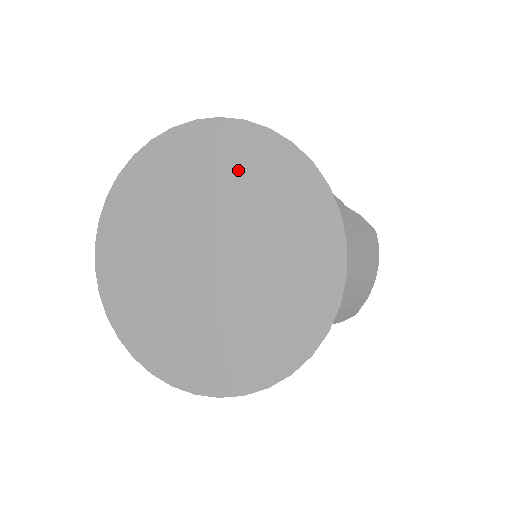
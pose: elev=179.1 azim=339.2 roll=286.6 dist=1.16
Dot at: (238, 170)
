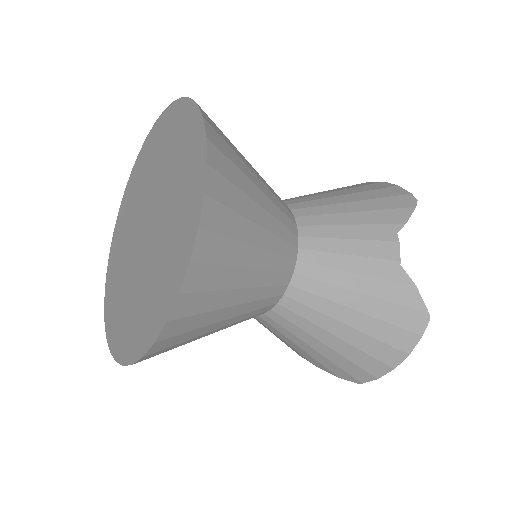
Dot at: (181, 165)
